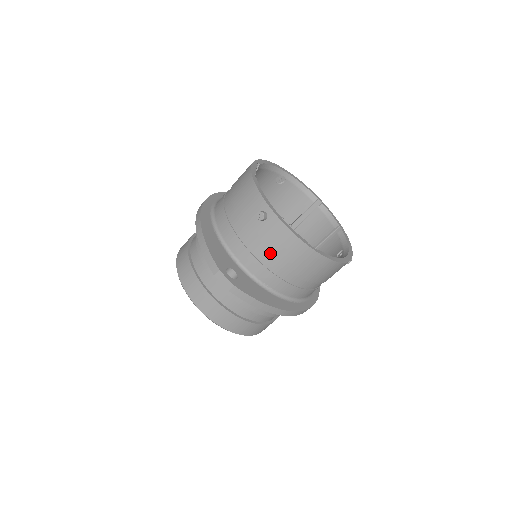
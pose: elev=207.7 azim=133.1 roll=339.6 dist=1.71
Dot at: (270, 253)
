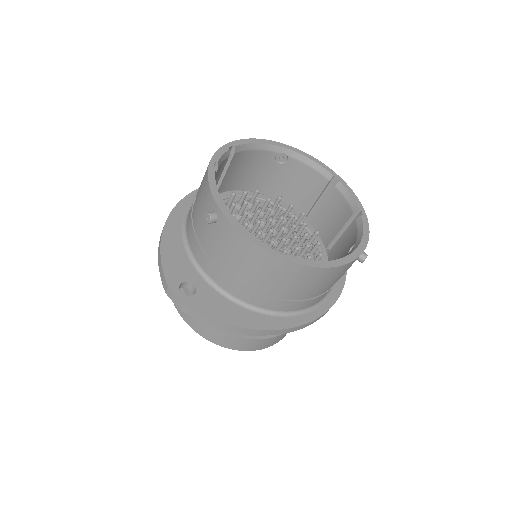
Dot at: (230, 262)
